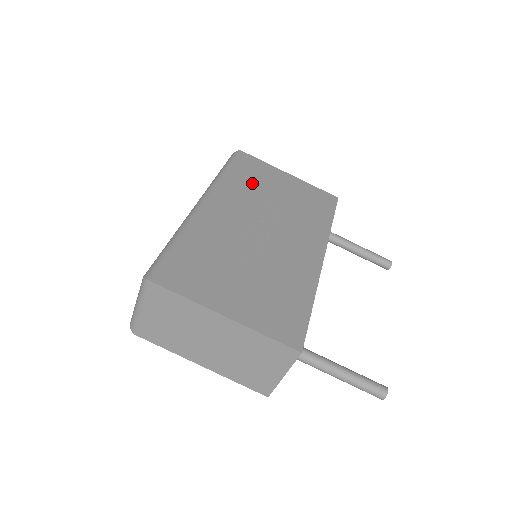
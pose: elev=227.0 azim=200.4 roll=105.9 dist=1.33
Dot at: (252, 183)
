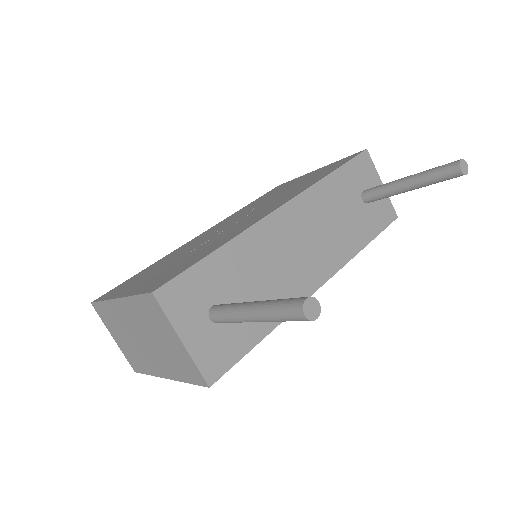
Dot at: (263, 199)
